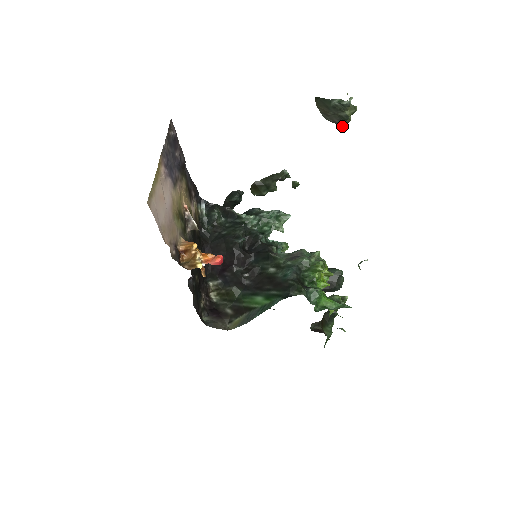
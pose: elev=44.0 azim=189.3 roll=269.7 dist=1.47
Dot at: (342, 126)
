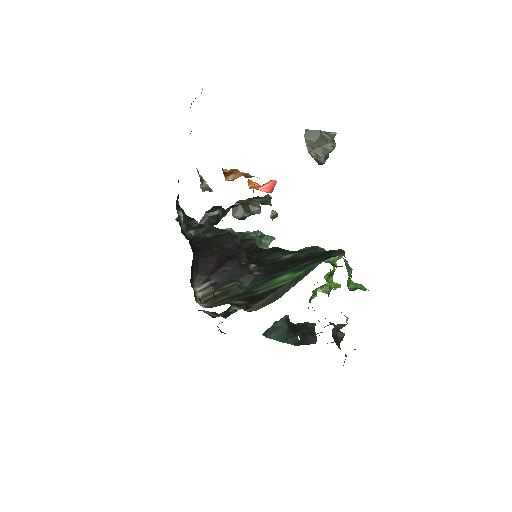
Dot at: (323, 159)
